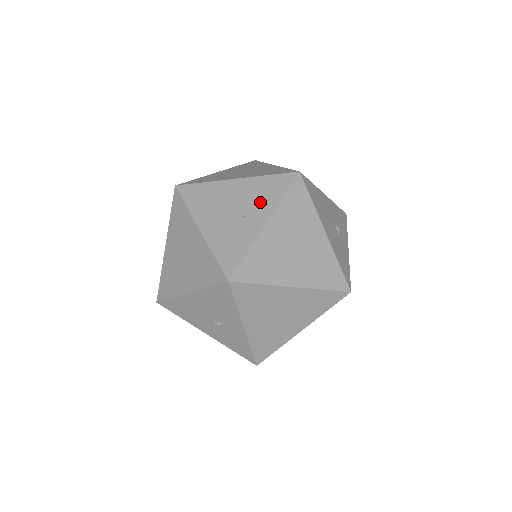
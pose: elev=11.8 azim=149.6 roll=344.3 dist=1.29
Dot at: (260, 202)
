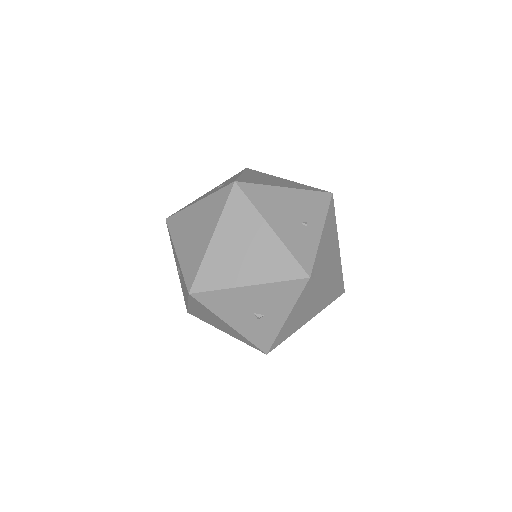
Dot at: (313, 212)
